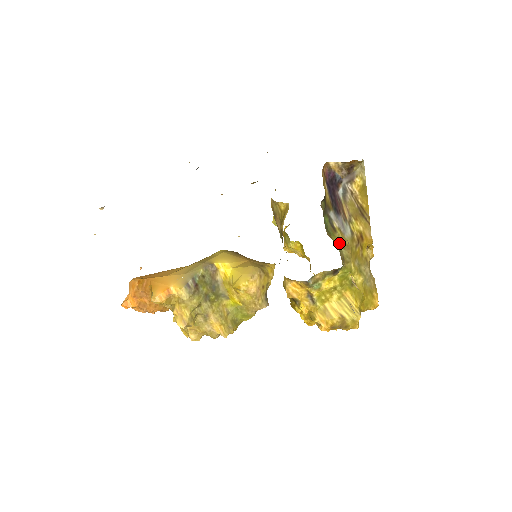
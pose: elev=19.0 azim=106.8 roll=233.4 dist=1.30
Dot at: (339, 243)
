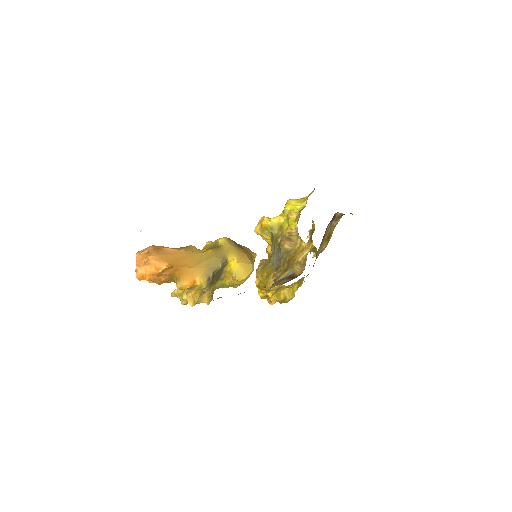
Dot at: occluded
